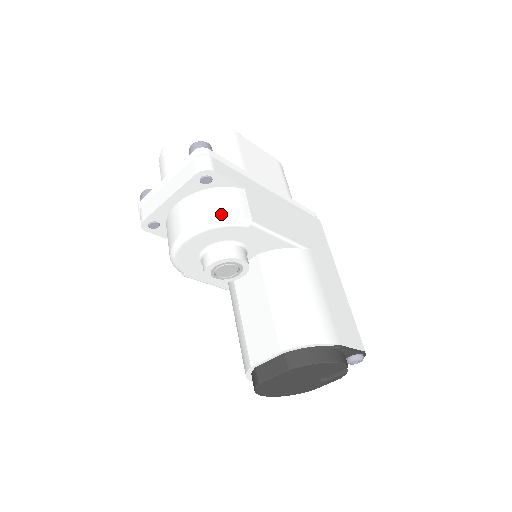
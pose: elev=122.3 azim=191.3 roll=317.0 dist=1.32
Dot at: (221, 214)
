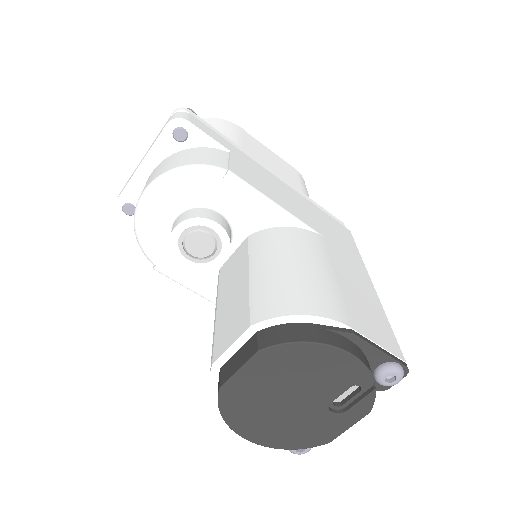
Dot at: (190, 162)
